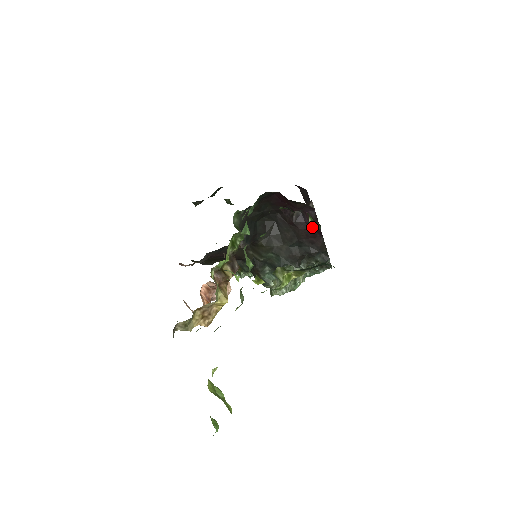
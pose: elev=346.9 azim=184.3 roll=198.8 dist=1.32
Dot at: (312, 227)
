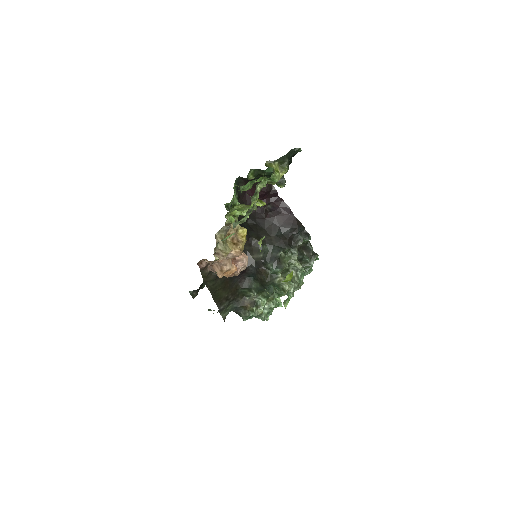
Dot at: (280, 183)
